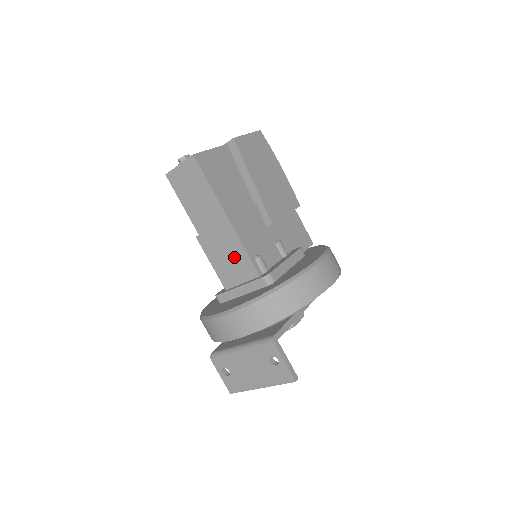
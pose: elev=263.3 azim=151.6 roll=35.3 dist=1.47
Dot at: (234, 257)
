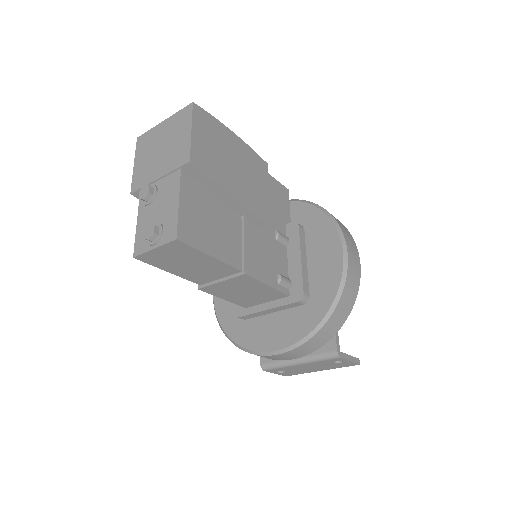
Dot at: (255, 292)
